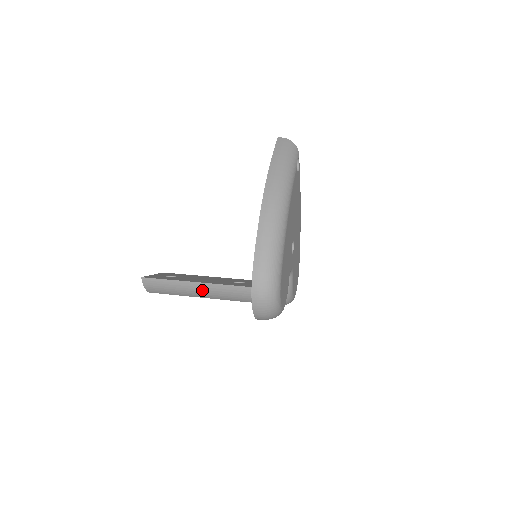
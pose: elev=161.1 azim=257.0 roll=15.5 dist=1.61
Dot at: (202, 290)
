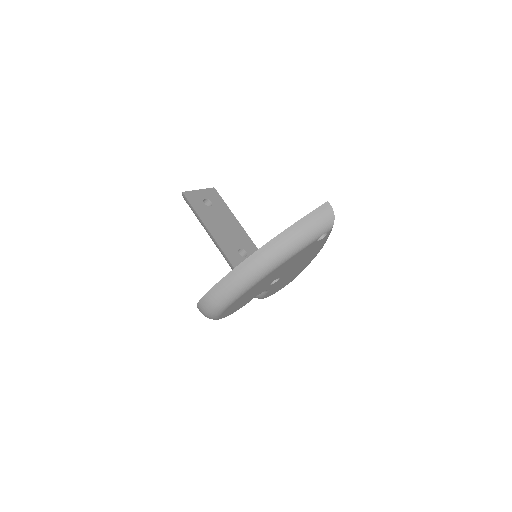
Dot at: occluded
